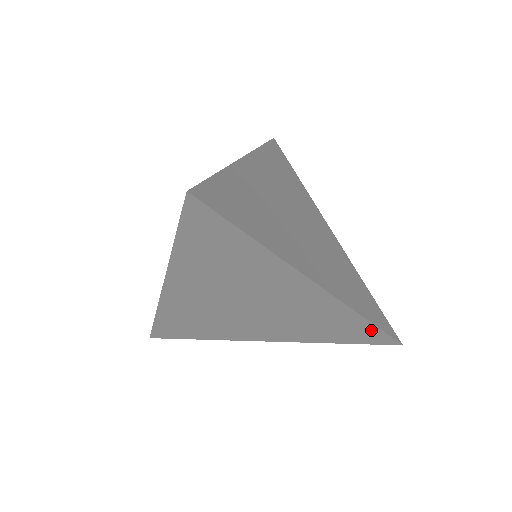
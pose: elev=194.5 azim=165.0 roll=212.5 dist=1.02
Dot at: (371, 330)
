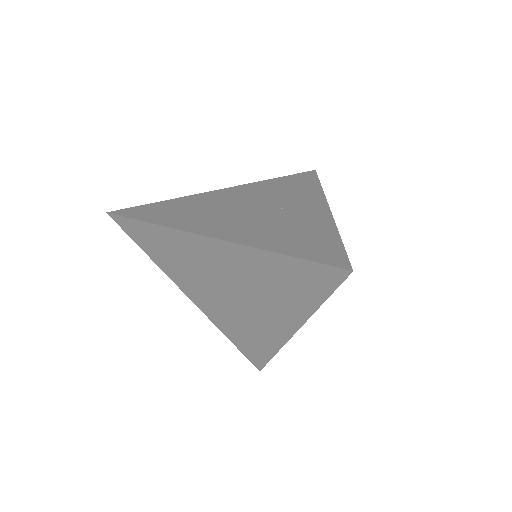
Dot at: (303, 266)
